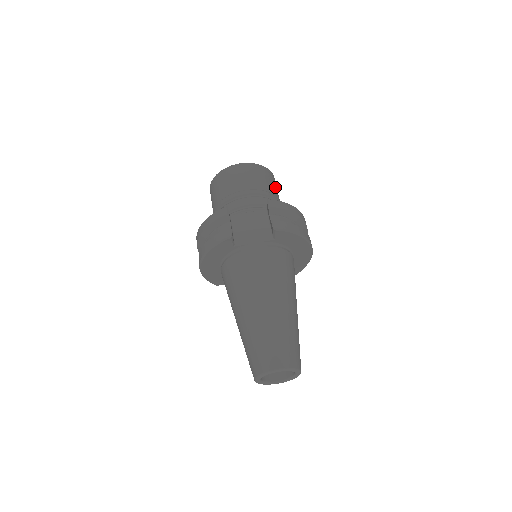
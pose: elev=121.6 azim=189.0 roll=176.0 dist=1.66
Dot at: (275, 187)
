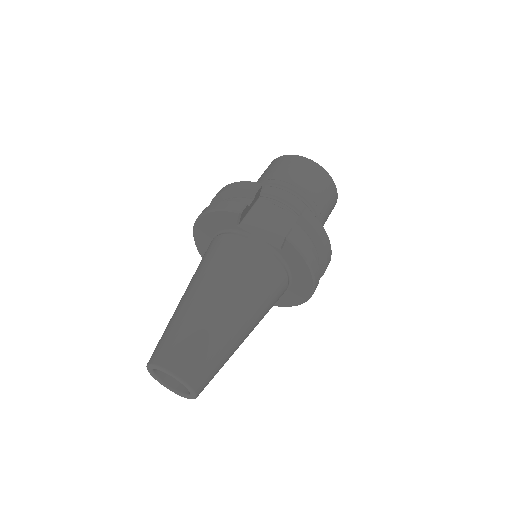
Dot at: (329, 208)
